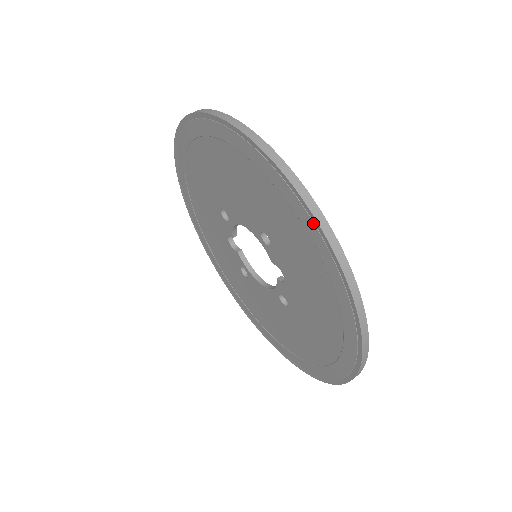
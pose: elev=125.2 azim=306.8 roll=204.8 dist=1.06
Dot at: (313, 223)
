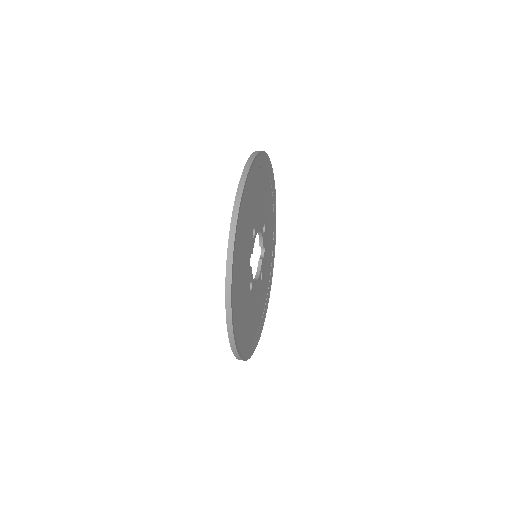
Dot at: (236, 201)
